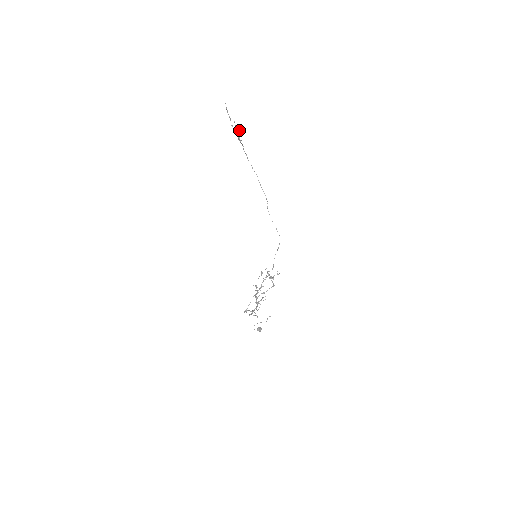
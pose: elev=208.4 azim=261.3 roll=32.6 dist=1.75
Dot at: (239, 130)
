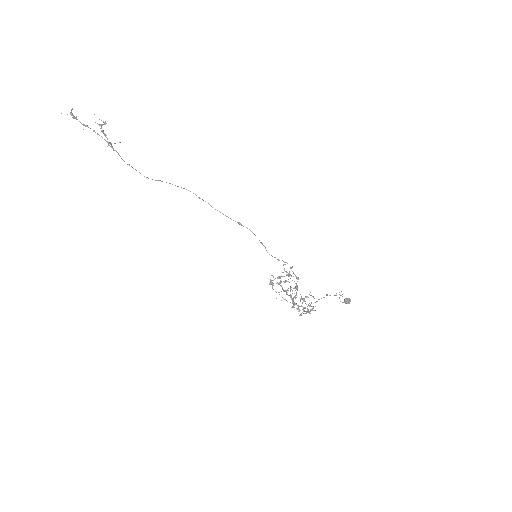
Dot at: (102, 132)
